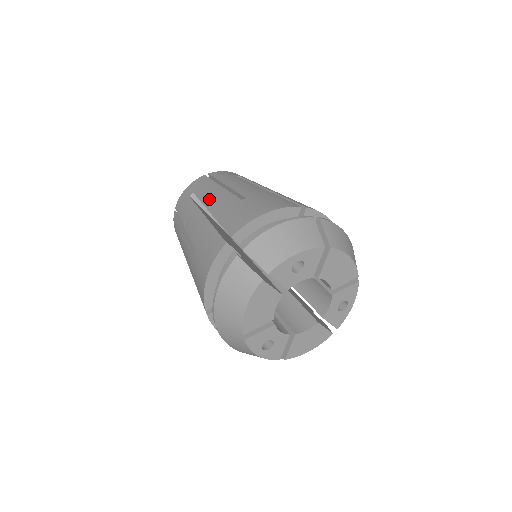
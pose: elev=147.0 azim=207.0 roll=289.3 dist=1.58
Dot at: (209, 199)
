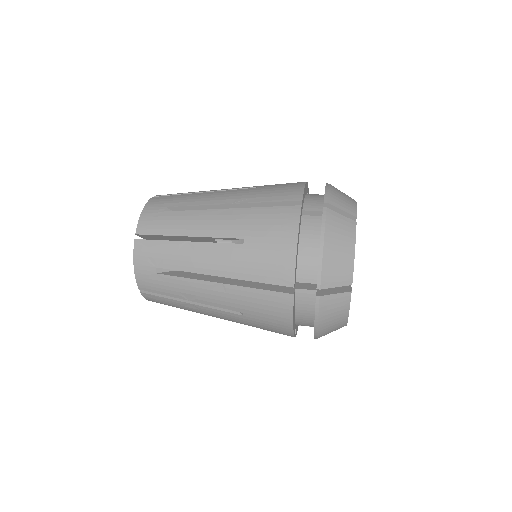
Dot at: (198, 265)
